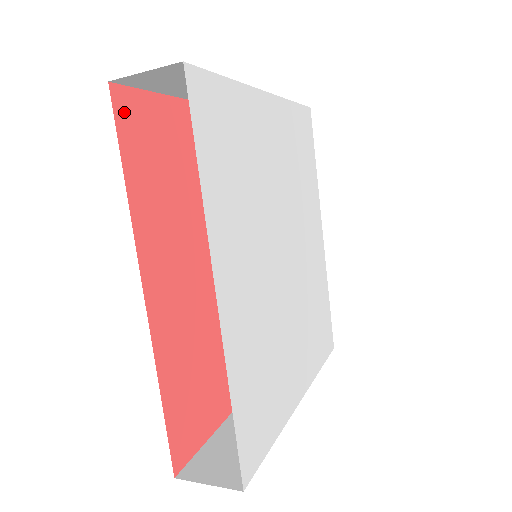
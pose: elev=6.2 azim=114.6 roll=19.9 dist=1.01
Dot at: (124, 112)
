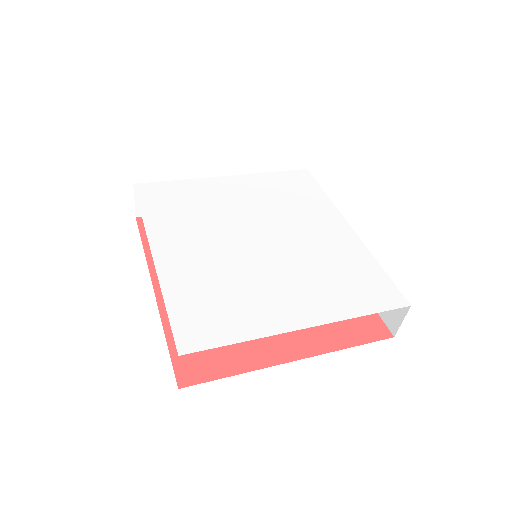
Dot at: occluded
